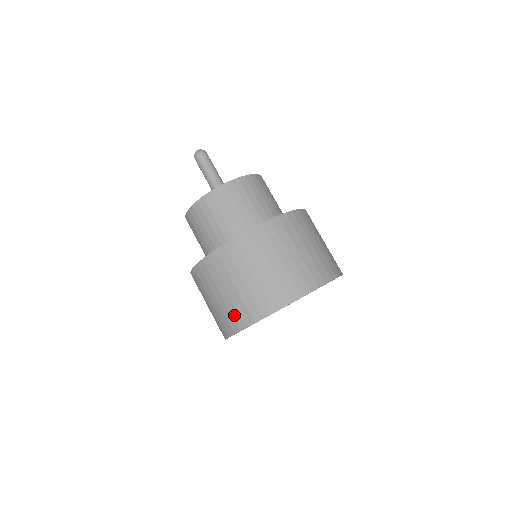
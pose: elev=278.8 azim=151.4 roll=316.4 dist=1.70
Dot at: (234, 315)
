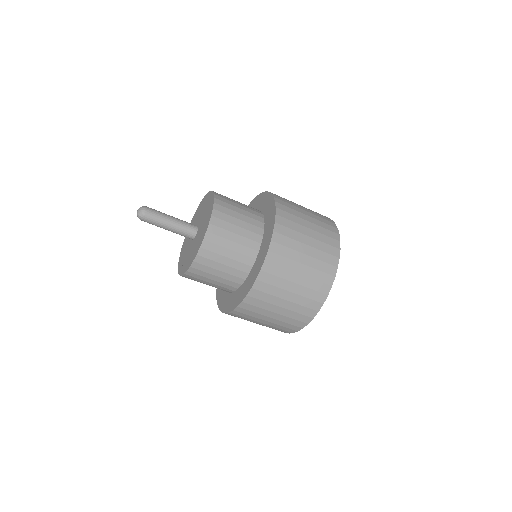
Dot at: (302, 312)
